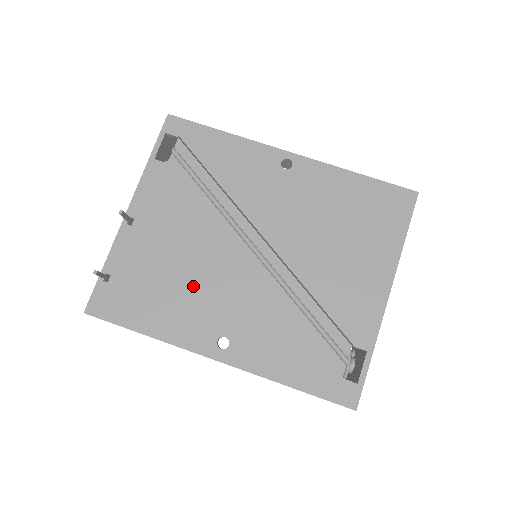
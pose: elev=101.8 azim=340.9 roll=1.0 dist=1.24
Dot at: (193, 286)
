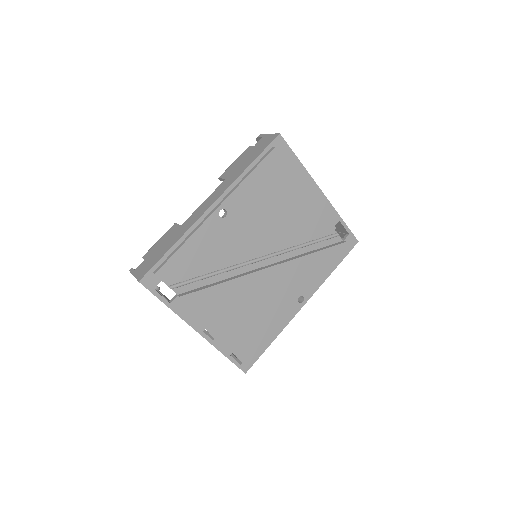
Dot at: (266, 306)
